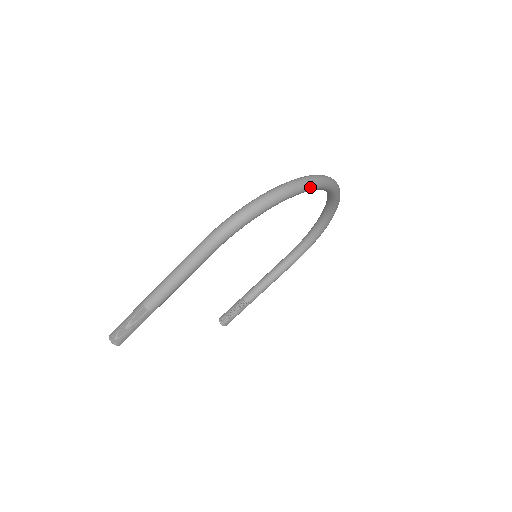
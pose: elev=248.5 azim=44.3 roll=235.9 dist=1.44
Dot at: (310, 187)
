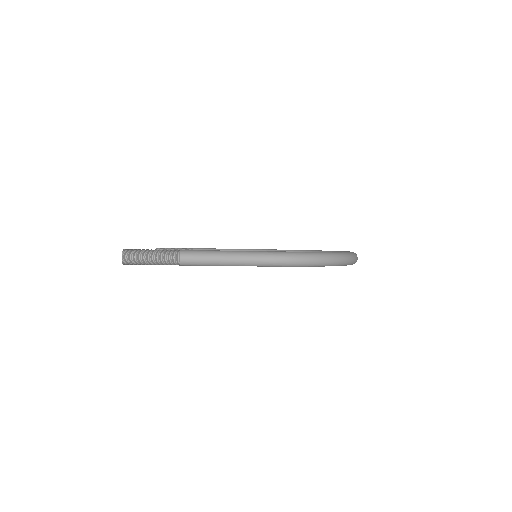
Dot at: (351, 264)
